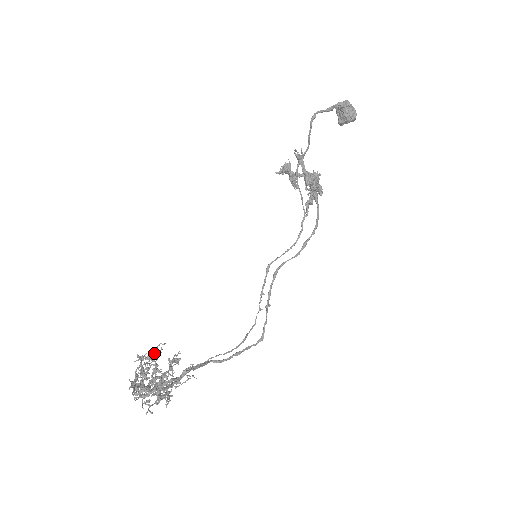
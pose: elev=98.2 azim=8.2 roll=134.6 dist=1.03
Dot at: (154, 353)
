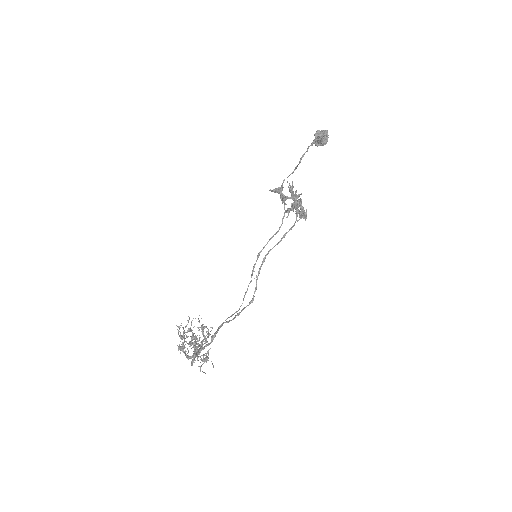
Dot at: occluded
